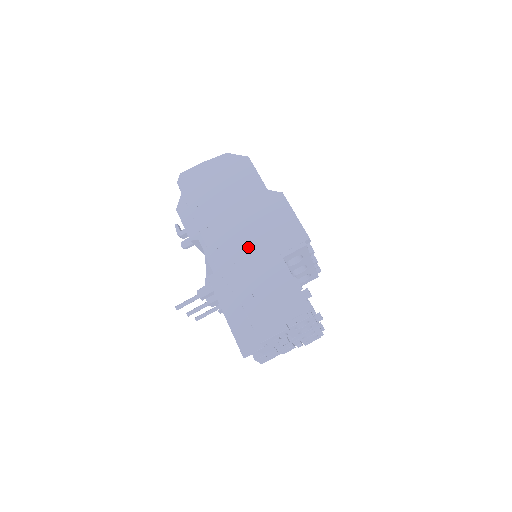
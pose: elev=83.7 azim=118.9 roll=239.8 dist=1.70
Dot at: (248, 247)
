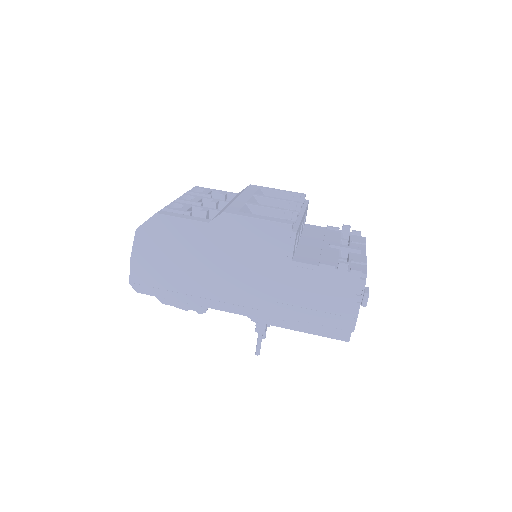
Dot at: (256, 281)
